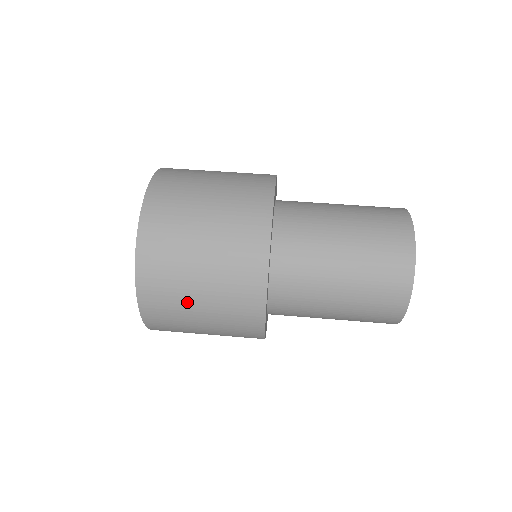
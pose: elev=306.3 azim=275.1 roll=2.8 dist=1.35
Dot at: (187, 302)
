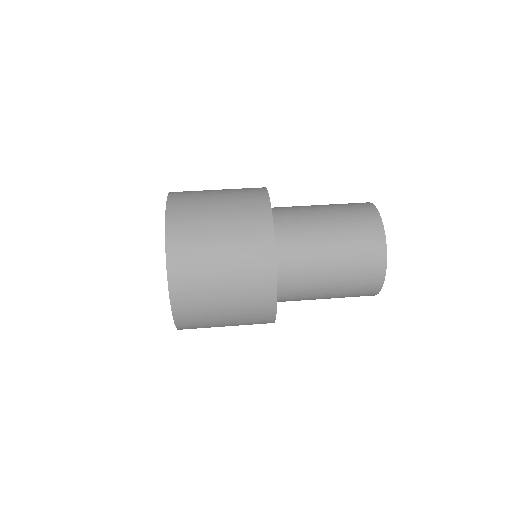
Dot at: (209, 256)
